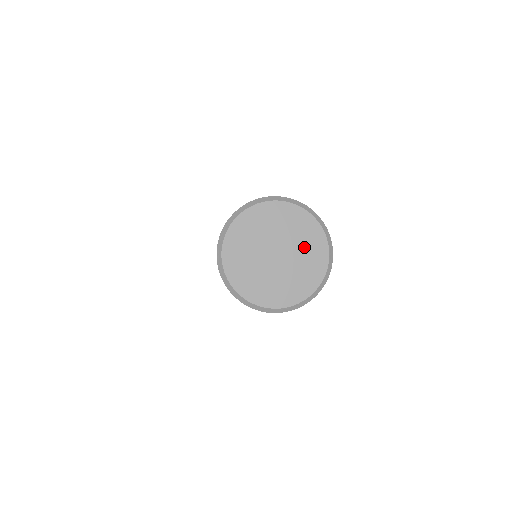
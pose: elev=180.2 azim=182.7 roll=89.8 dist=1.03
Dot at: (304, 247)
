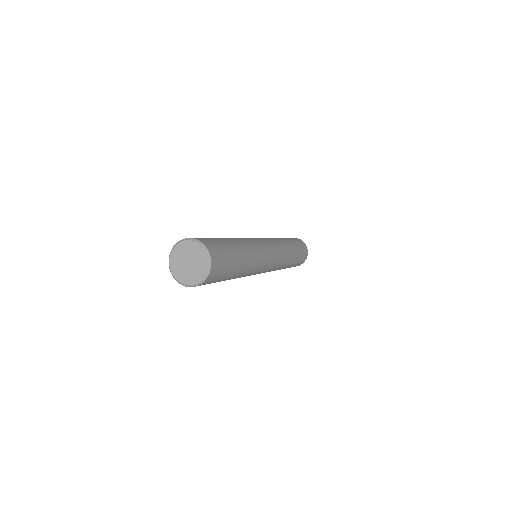
Dot at: (196, 271)
